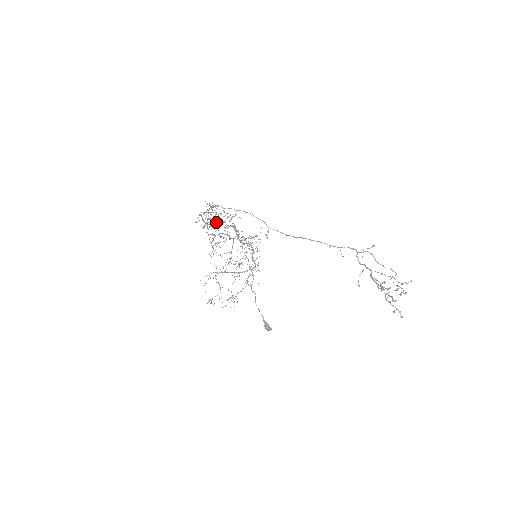
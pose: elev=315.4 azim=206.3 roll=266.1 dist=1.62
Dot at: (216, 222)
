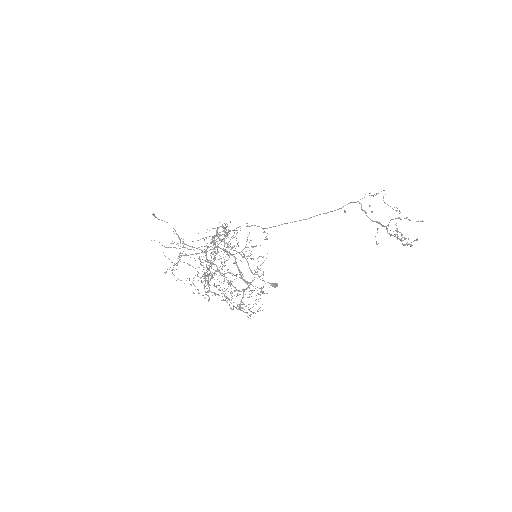
Dot at: (228, 283)
